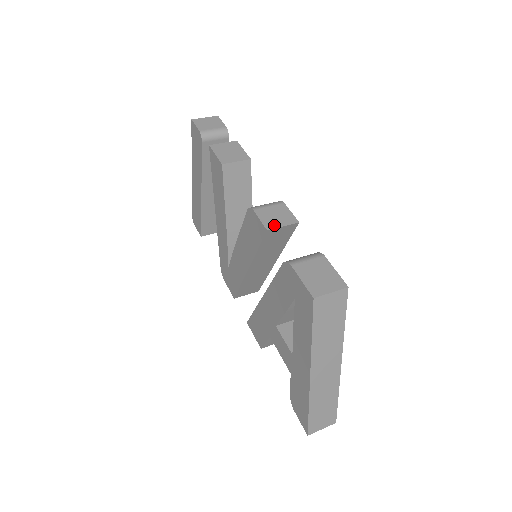
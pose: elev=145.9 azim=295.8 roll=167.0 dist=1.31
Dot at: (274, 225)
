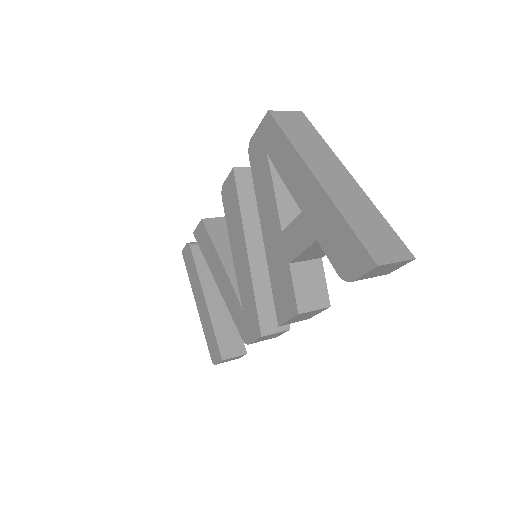
Dot at: (240, 169)
